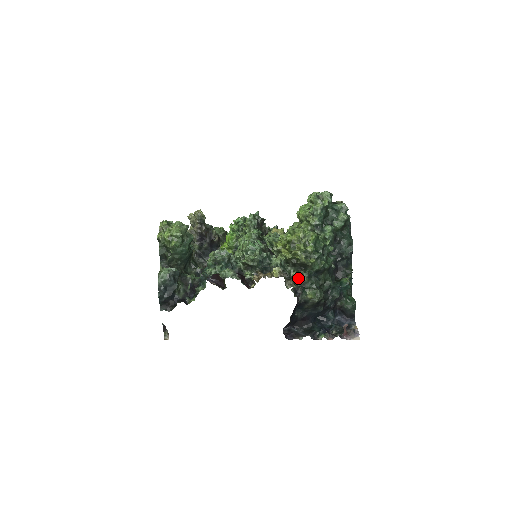
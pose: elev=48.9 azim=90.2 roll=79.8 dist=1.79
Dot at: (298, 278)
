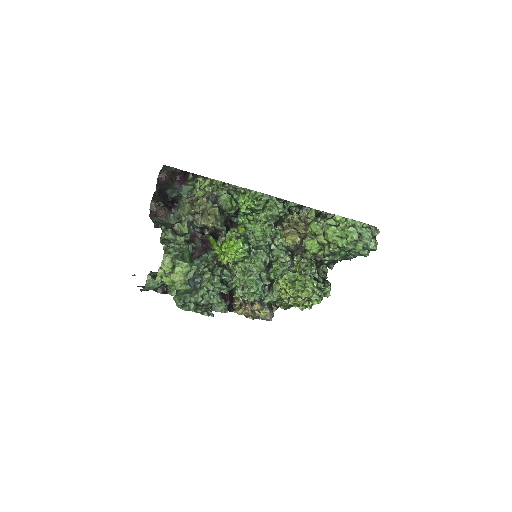
Dot at: (281, 304)
